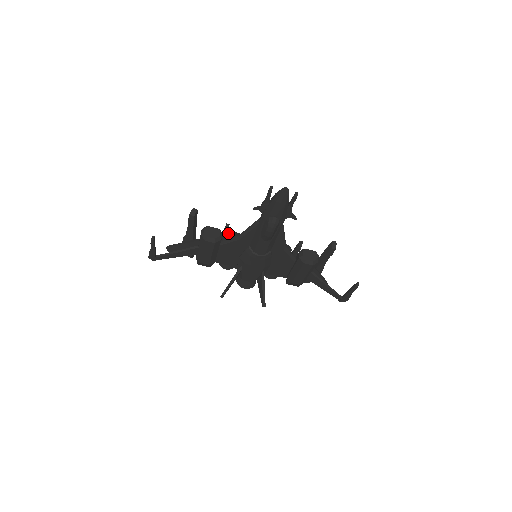
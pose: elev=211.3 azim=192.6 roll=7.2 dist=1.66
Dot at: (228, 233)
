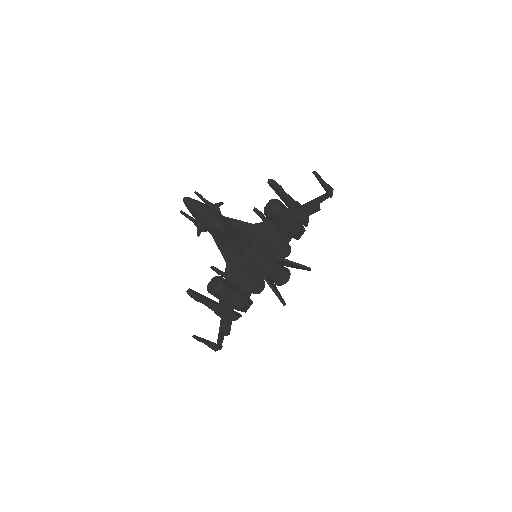
Dot at: occluded
